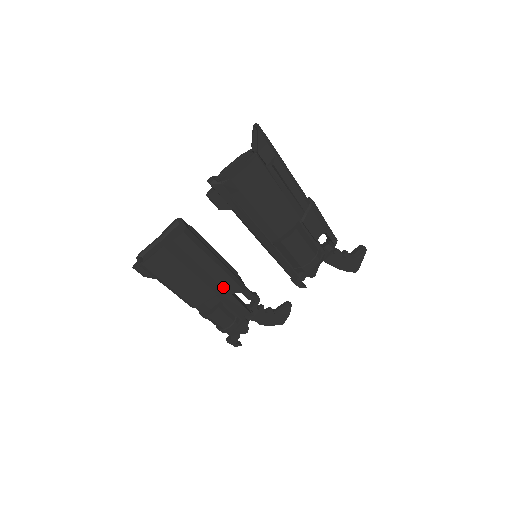
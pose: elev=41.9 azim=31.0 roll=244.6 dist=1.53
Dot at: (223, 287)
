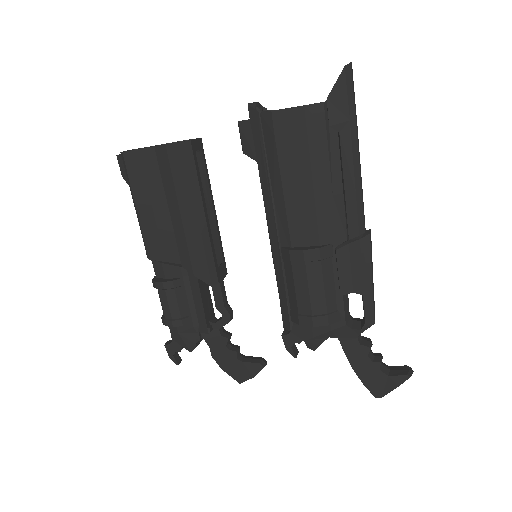
Dot at: (191, 258)
